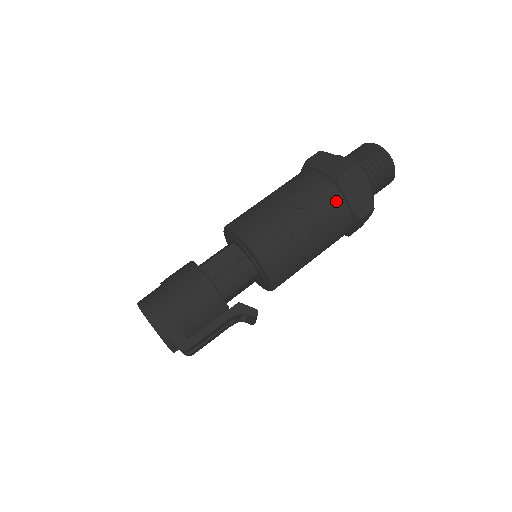
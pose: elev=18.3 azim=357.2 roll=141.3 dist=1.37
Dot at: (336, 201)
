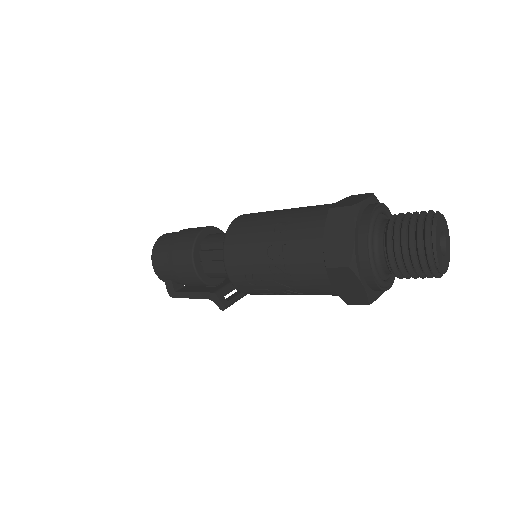
Dot at: (321, 280)
